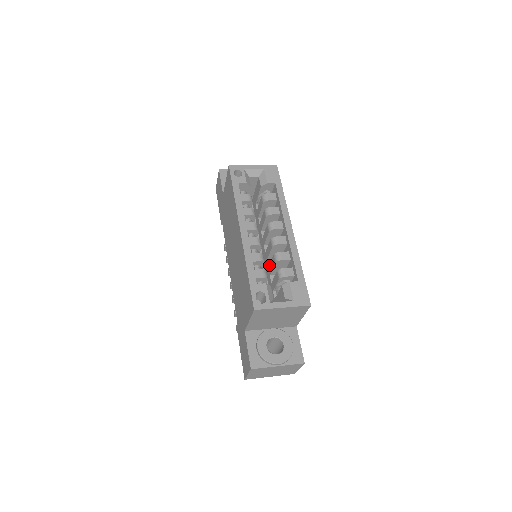
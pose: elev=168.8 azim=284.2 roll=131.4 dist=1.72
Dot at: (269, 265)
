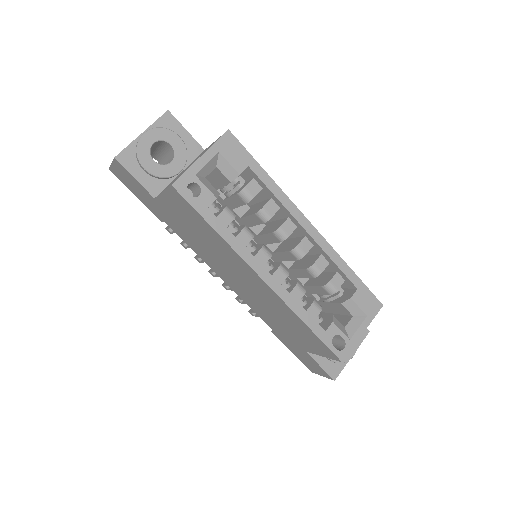
Dot at: (292, 270)
